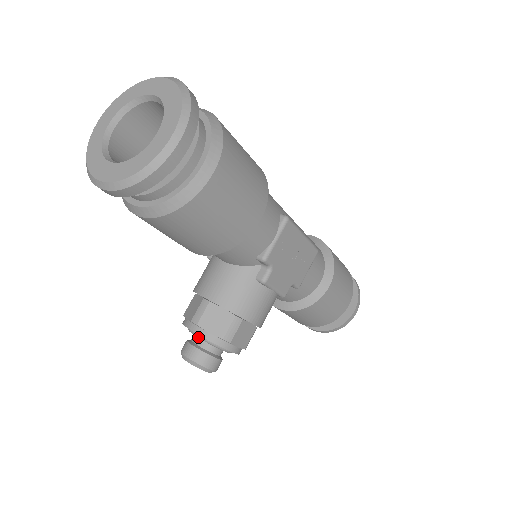
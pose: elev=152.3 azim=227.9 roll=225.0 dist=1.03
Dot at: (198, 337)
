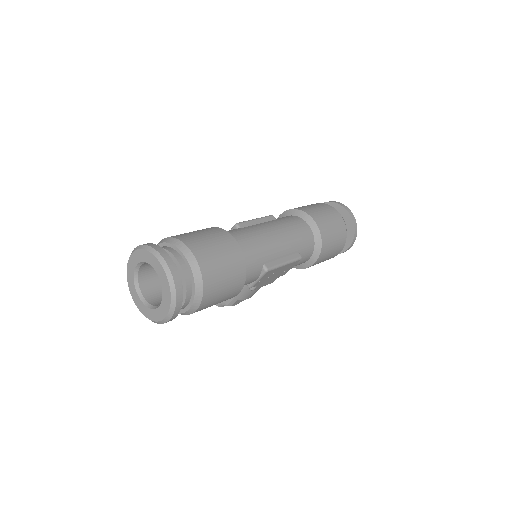
Dot at: occluded
